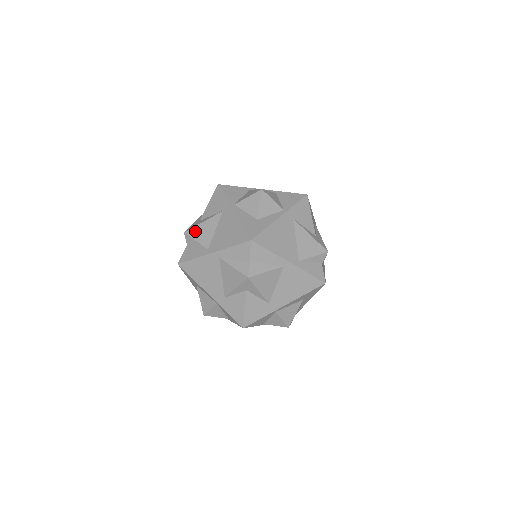
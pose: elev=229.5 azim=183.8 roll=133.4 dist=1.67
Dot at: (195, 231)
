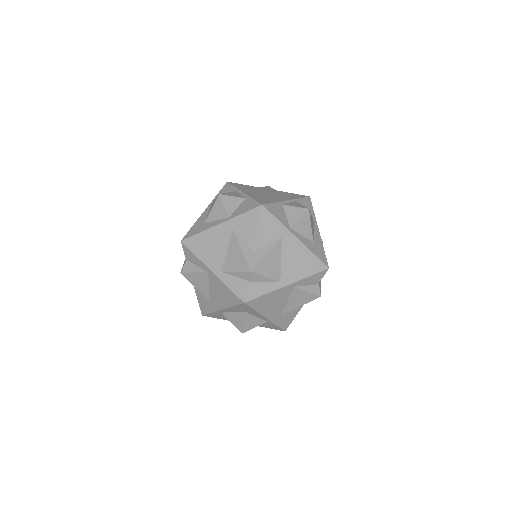
Dot at: occluded
